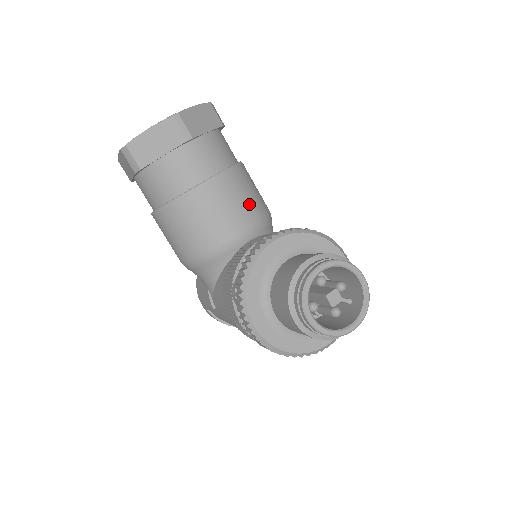
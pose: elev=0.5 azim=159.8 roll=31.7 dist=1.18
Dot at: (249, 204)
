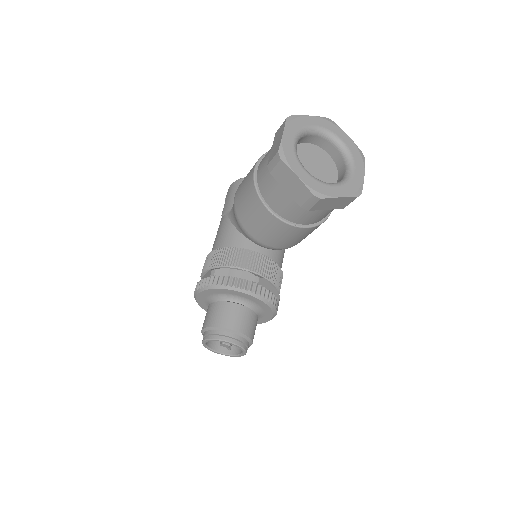
Dot at: (290, 242)
